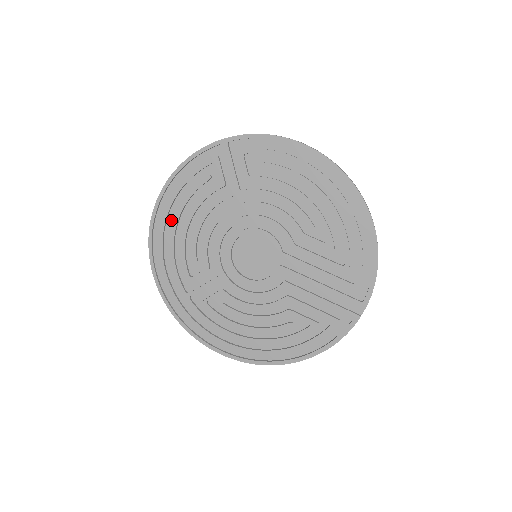
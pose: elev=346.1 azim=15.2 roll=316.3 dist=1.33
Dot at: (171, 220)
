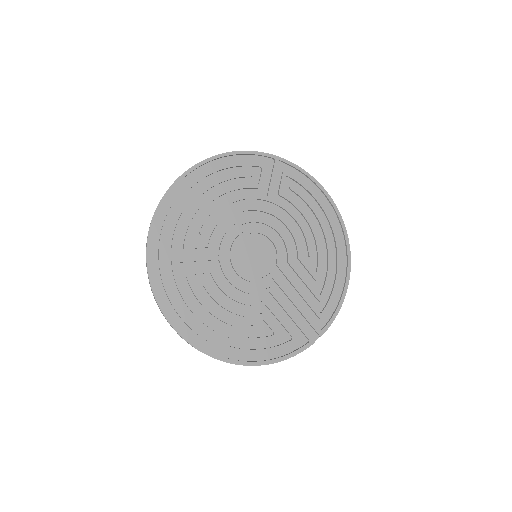
Dot at: (197, 188)
